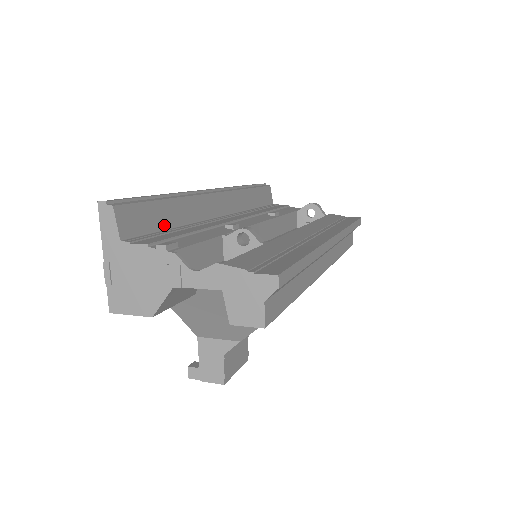
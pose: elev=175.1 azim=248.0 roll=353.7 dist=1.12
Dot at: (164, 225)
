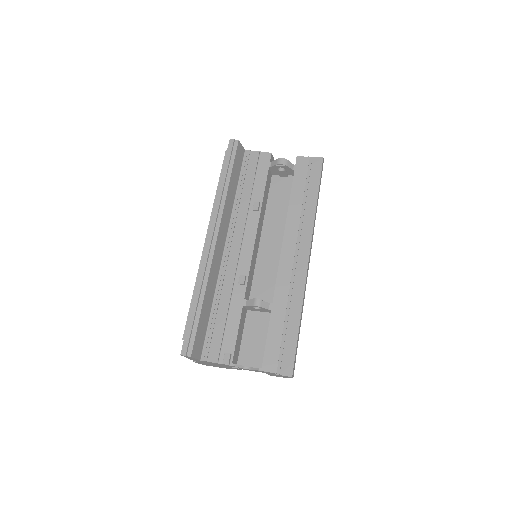
Dot at: (208, 317)
